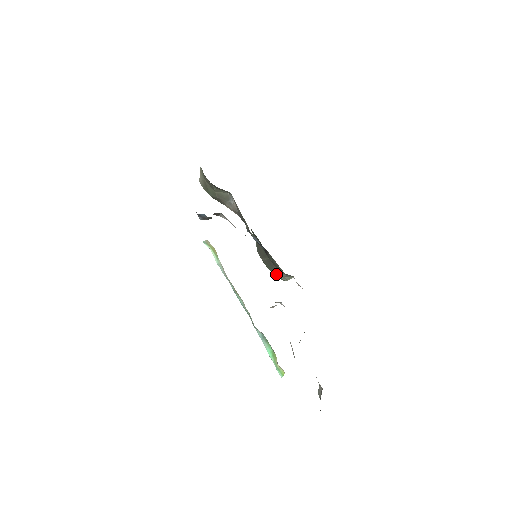
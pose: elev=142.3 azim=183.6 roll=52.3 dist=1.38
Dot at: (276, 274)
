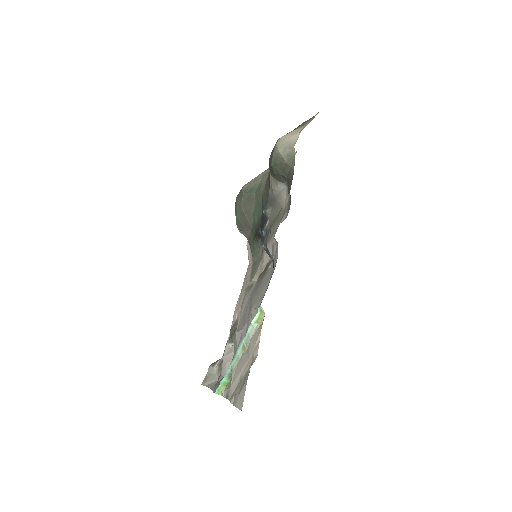
Dot at: (239, 223)
